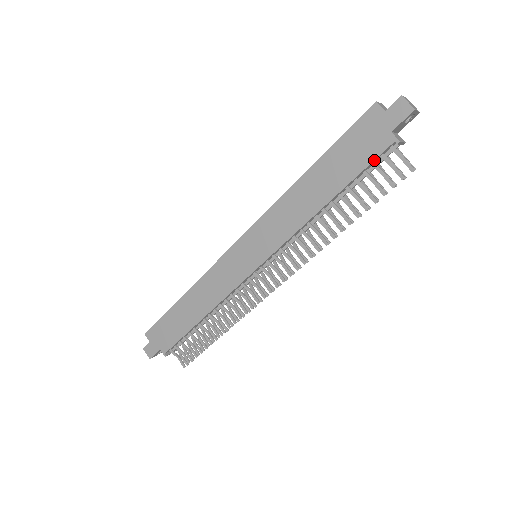
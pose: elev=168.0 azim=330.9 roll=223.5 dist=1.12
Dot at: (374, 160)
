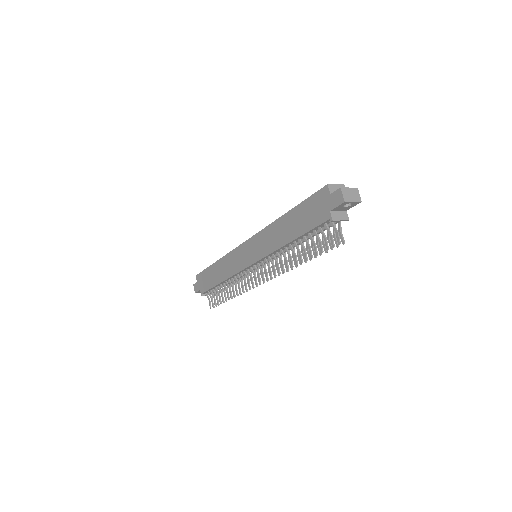
Dot at: (318, 226)
